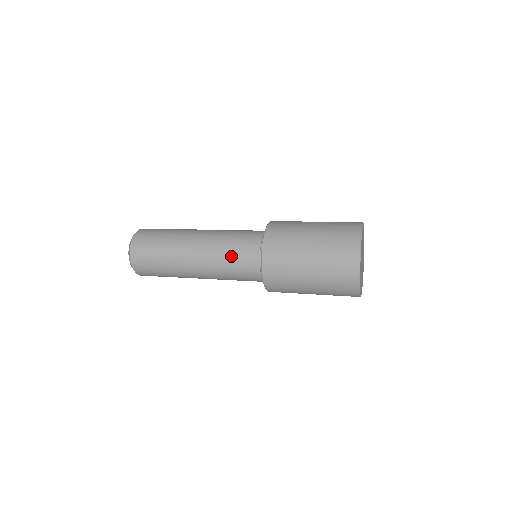
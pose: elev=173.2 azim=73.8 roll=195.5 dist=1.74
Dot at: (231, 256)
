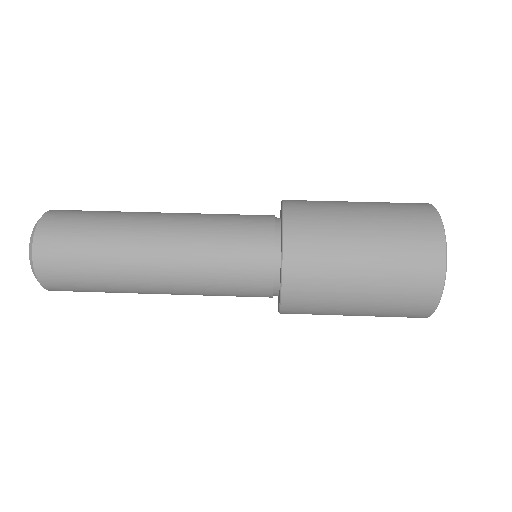
Dot at: (224, 286)
